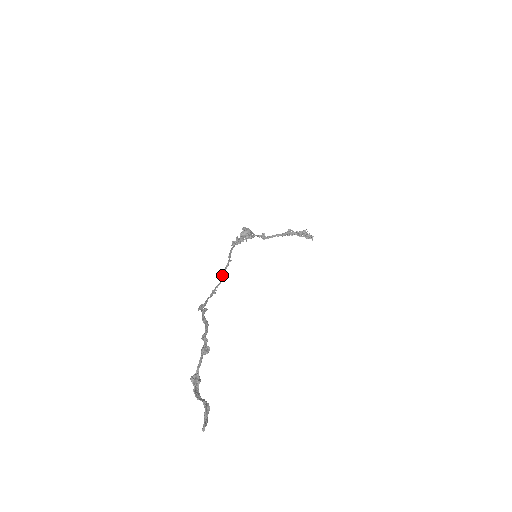
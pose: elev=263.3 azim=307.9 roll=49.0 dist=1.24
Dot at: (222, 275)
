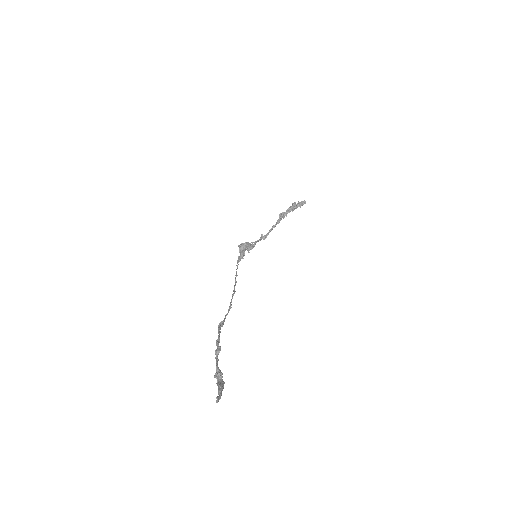
Dot at: (233, 291)
